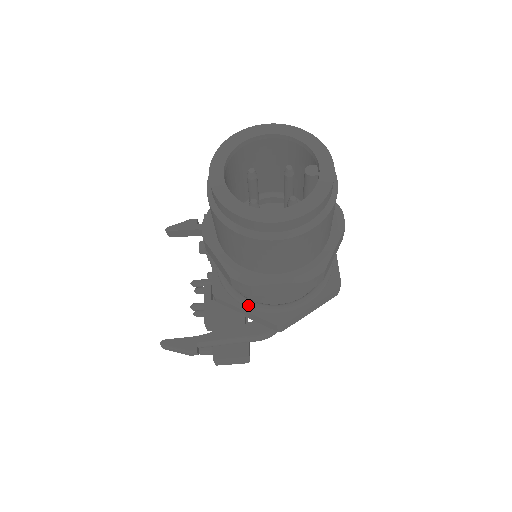
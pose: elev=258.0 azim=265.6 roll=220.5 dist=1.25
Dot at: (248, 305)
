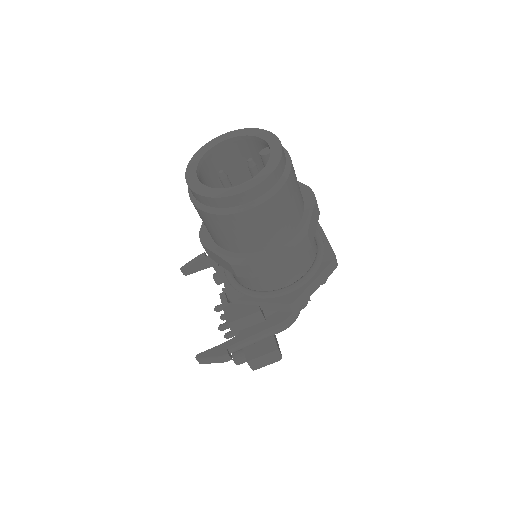
Dot at: (259, 296)
